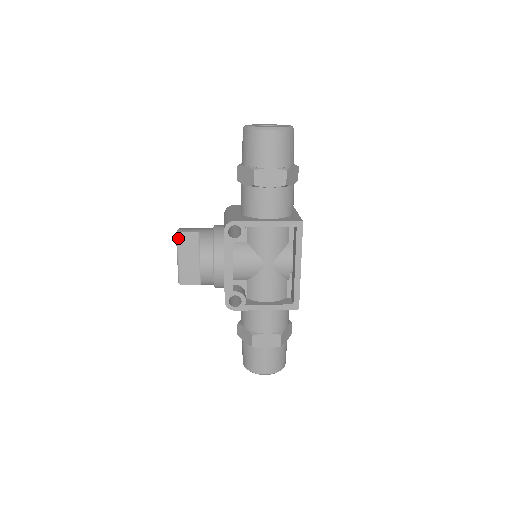
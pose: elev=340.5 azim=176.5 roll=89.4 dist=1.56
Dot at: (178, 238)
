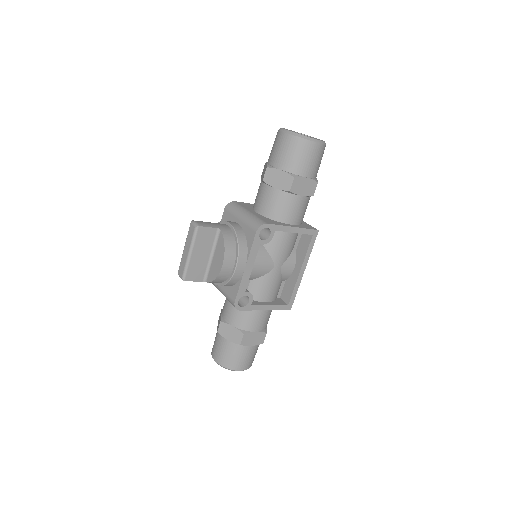
Dot at: (197, 232)
